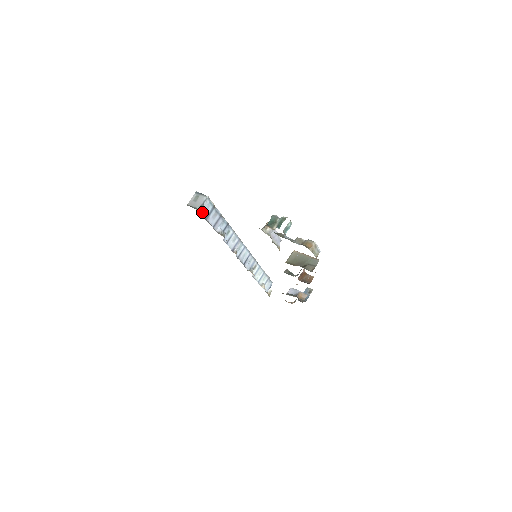
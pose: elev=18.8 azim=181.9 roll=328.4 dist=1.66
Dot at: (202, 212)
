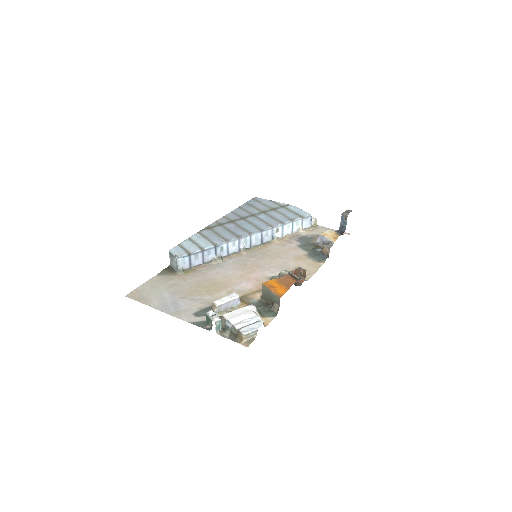
Dot at: (181, 271)
